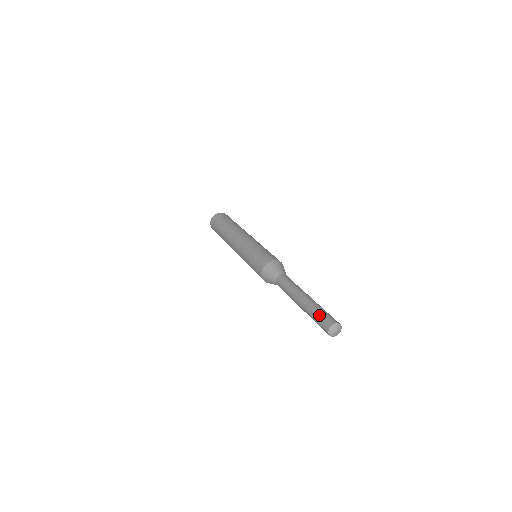
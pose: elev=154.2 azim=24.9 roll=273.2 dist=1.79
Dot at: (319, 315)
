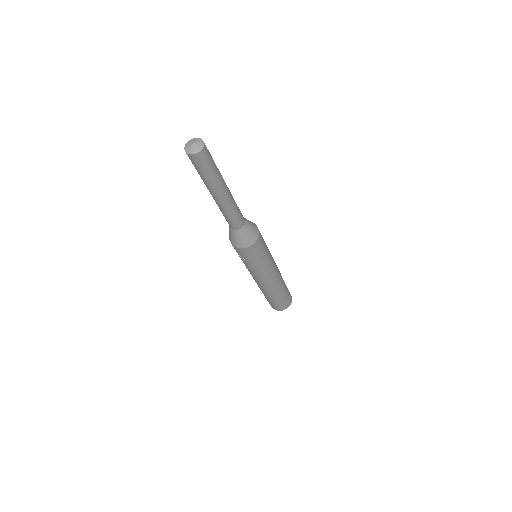
Dot at: occluded
